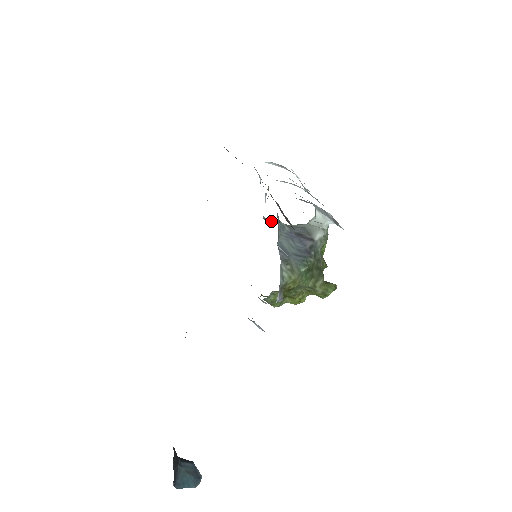
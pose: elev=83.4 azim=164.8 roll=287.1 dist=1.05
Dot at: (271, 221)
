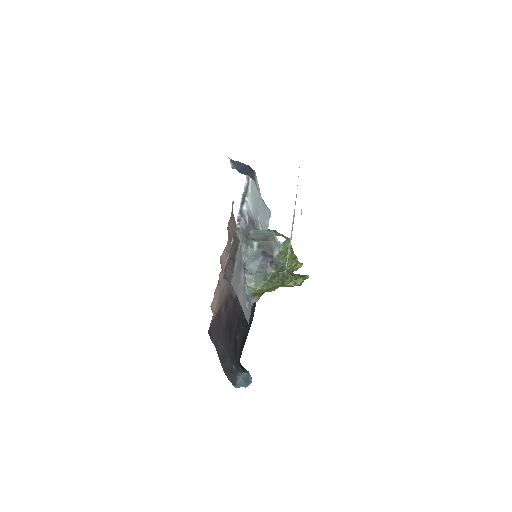
Dot at: (256, 234)
